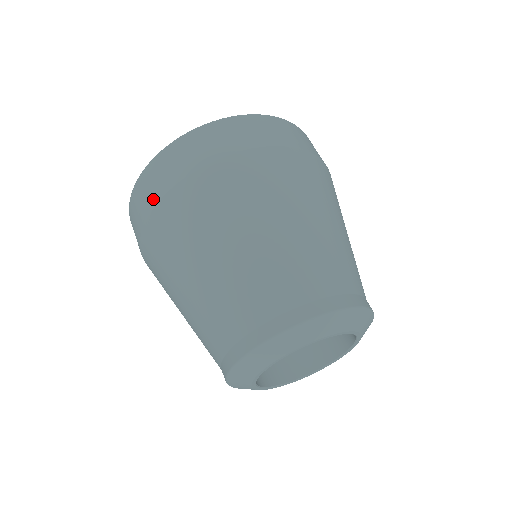
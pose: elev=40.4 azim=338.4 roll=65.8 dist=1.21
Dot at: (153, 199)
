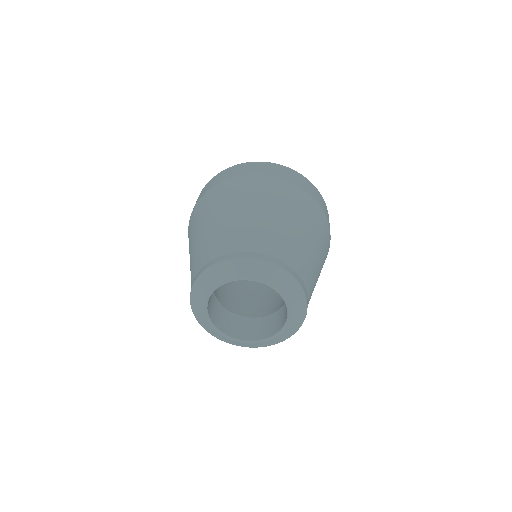
Dot at: (251, 172)
